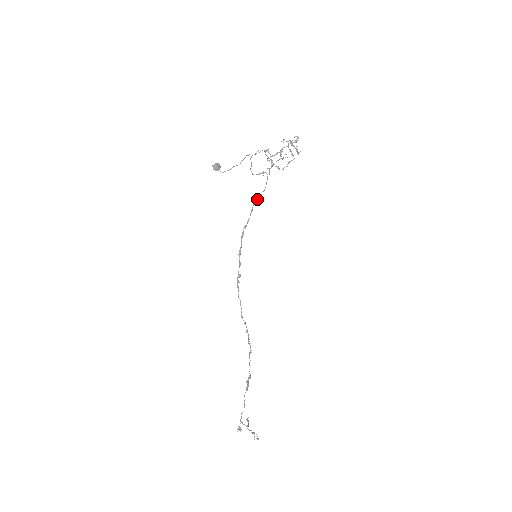
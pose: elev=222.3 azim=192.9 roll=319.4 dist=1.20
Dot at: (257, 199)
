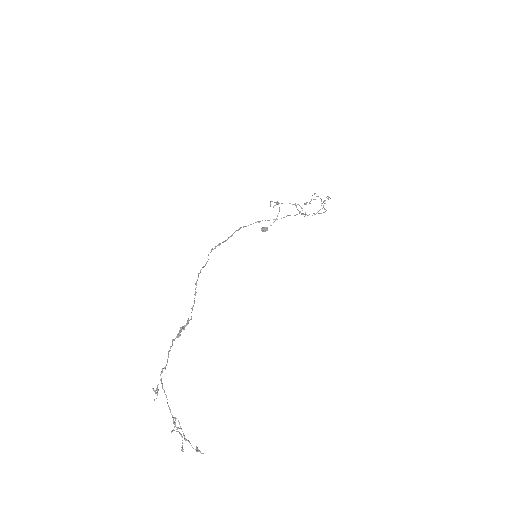
Dot at: (269, 220)
